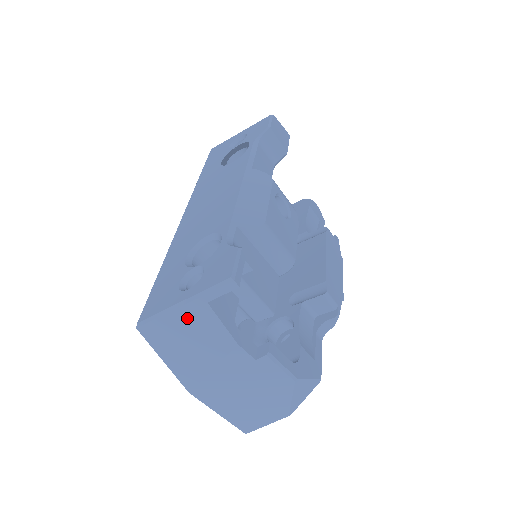
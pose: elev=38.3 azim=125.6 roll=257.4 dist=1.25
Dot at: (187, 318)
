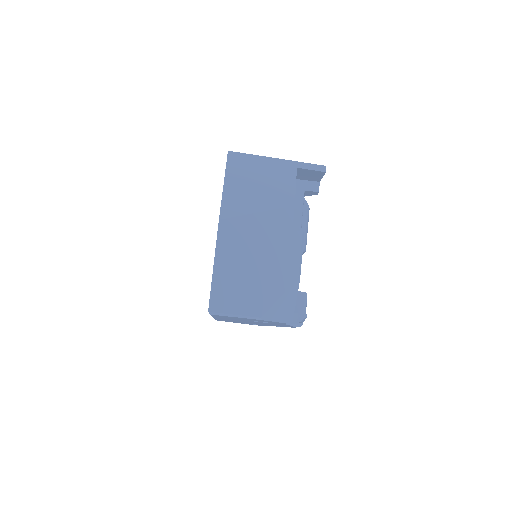
Dot at: (273, 168)
